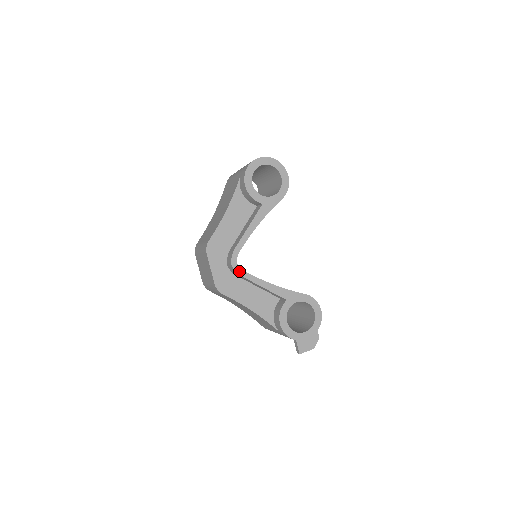
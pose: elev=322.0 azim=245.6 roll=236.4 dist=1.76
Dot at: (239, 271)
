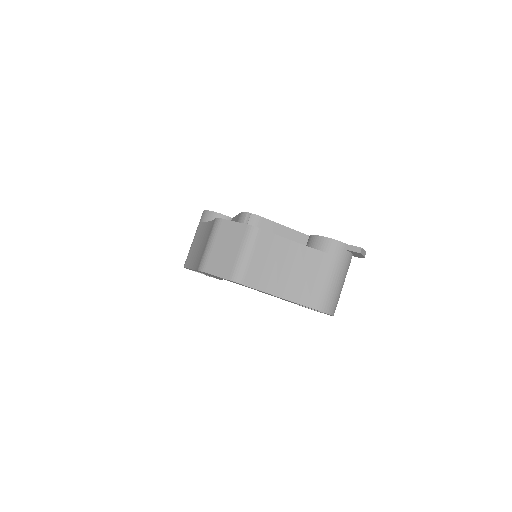
Dot at: (258, 216)
